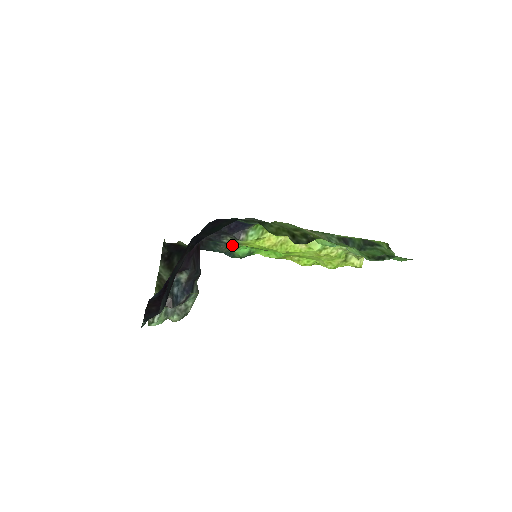
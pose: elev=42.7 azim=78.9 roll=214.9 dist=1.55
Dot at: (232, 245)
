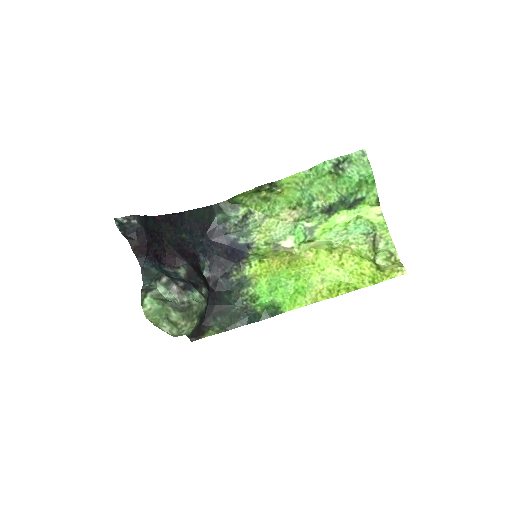
Dot at: (245, 288)
